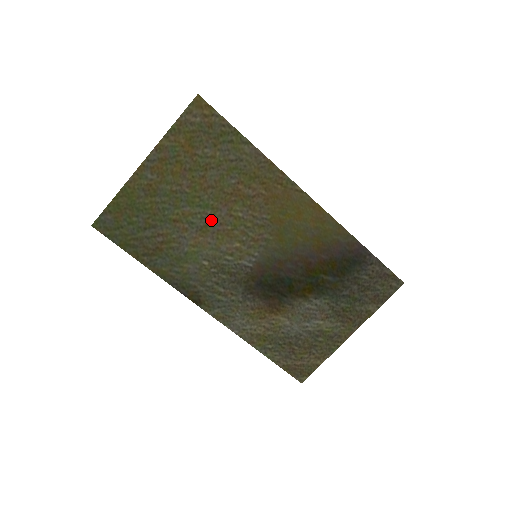
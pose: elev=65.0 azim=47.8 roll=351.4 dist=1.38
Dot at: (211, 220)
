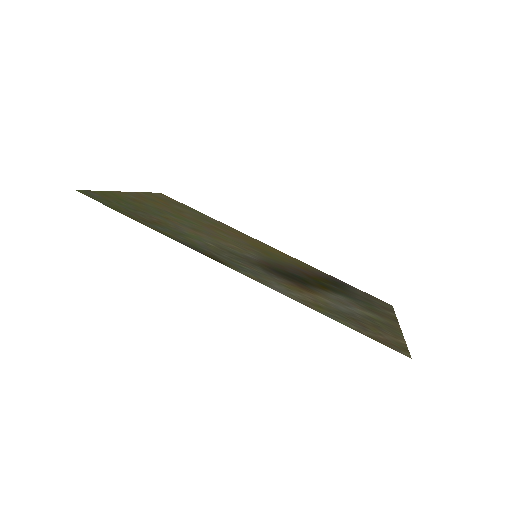
Dot at: (200, 229)
